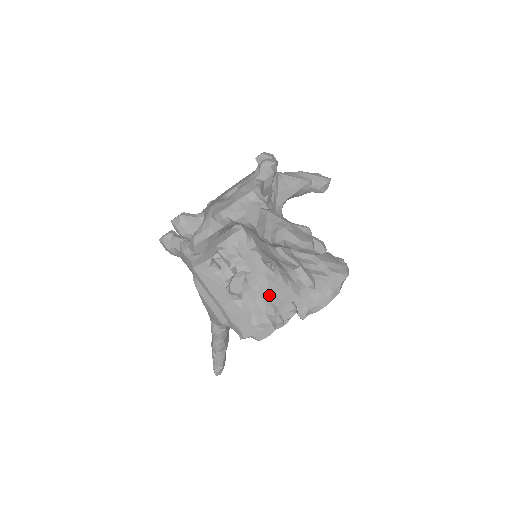
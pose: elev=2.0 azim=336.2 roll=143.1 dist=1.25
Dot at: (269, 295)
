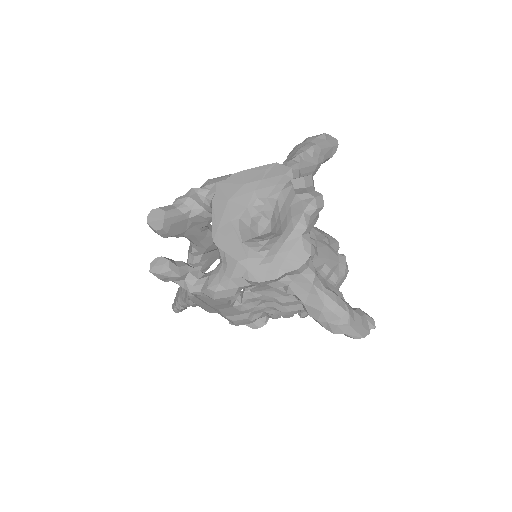
Dot at: (273, 302)
